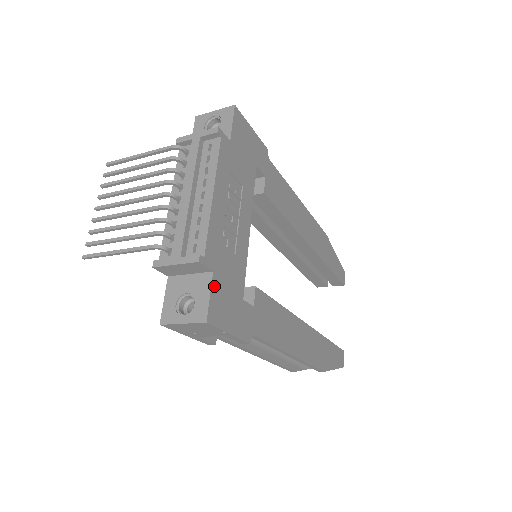
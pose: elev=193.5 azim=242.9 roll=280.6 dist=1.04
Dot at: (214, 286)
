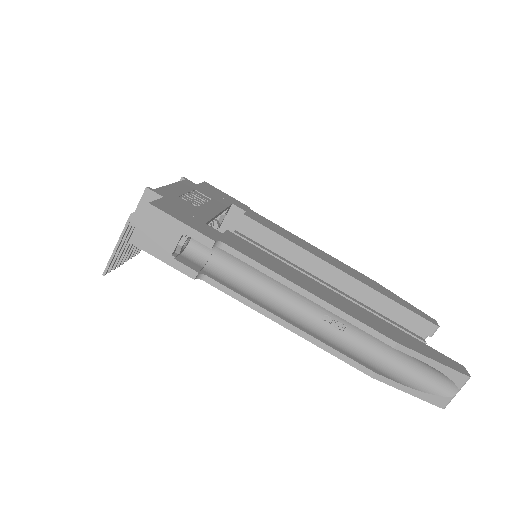
Dot at: (163, 201)
